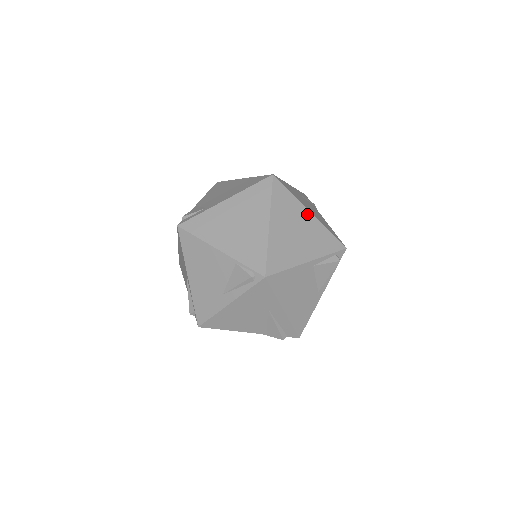
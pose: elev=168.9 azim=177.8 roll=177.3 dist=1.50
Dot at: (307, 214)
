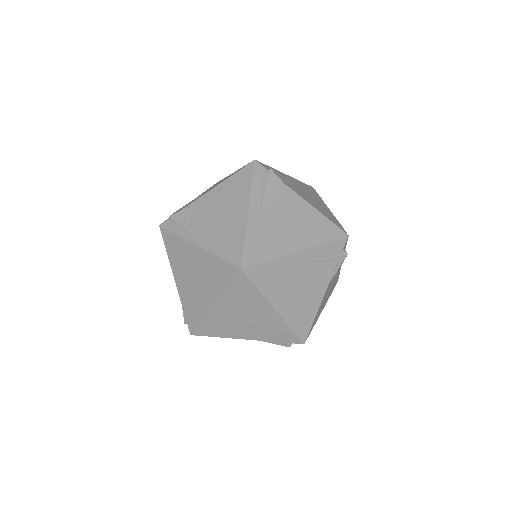
Dot at: (269, 310)
